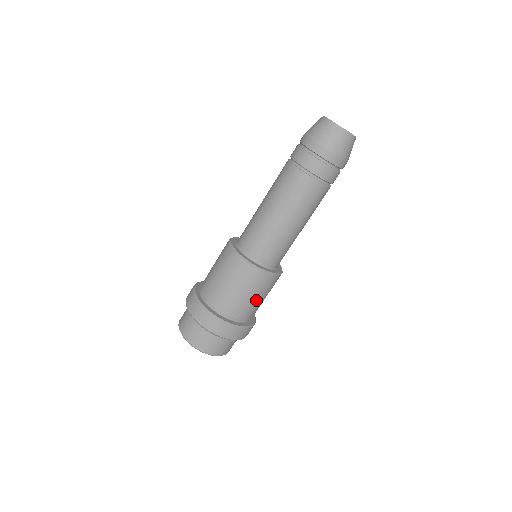
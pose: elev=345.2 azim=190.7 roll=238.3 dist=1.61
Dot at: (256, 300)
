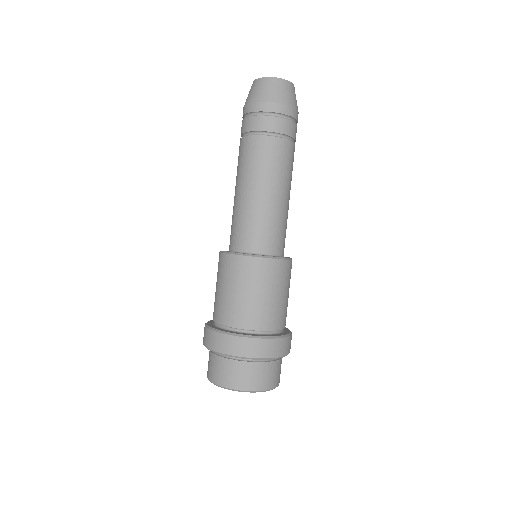
Dot at: (240, 295)
